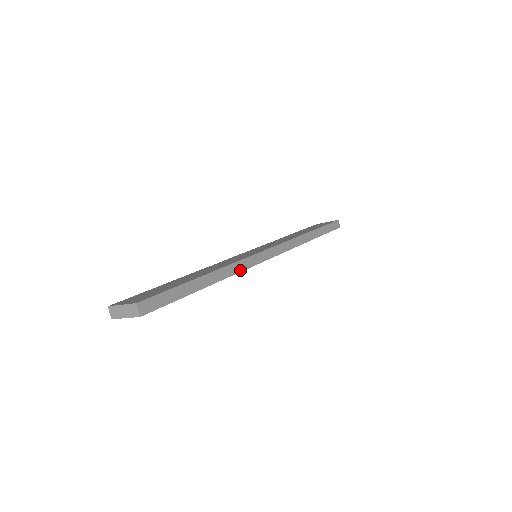
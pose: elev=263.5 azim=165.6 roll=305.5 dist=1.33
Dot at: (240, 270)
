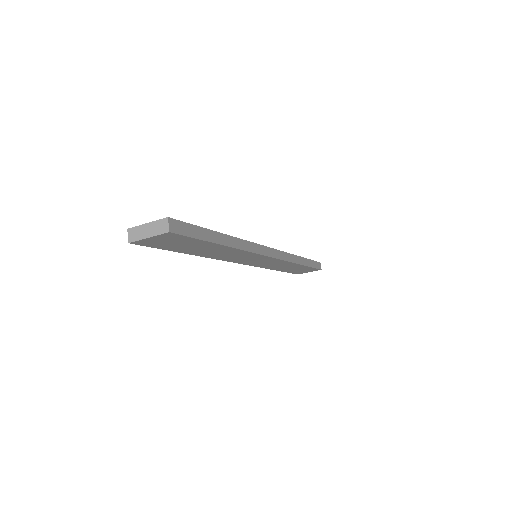
Dot at: (249, 250)
